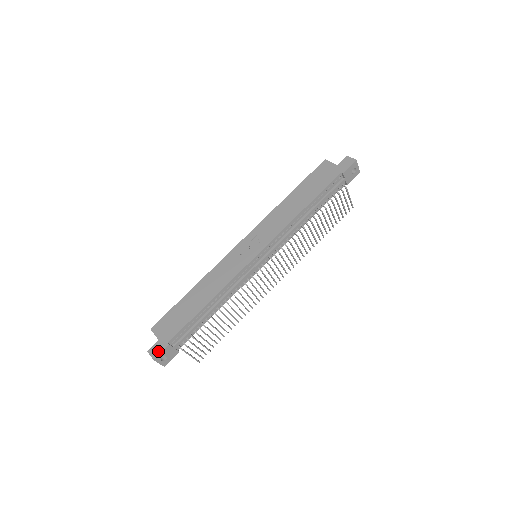
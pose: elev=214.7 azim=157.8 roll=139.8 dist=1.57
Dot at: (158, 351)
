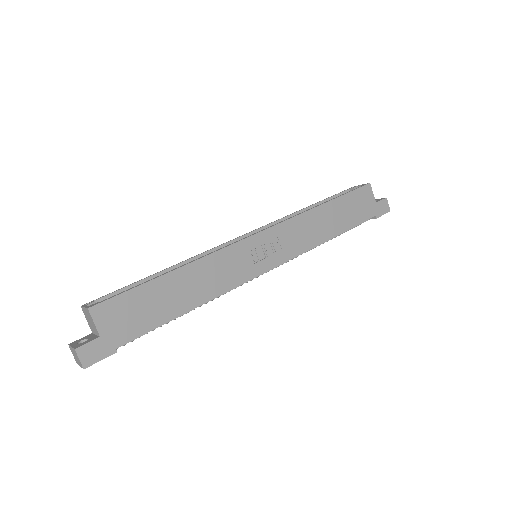
Dot at: (96, 357)
